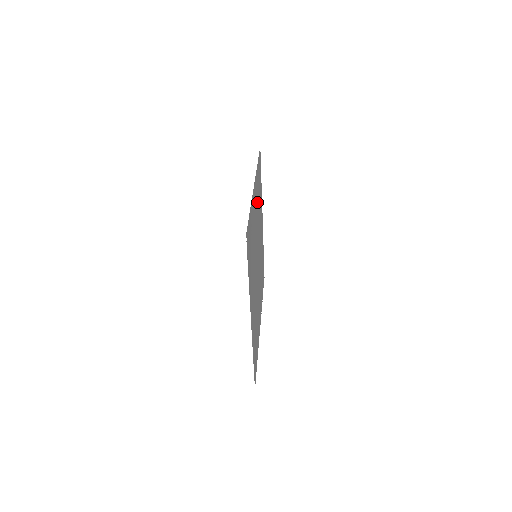
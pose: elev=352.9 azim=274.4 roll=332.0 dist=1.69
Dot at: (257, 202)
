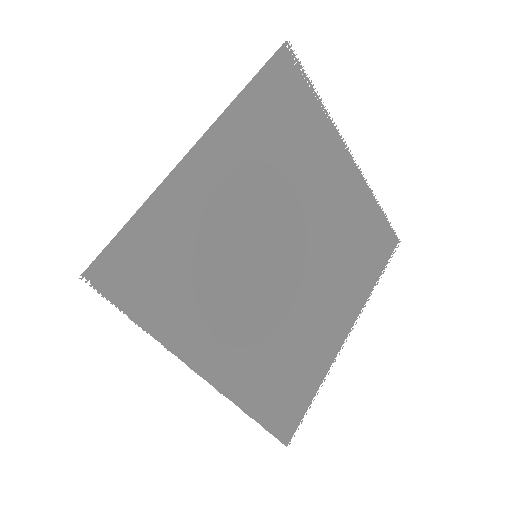
Dot at: occluded
